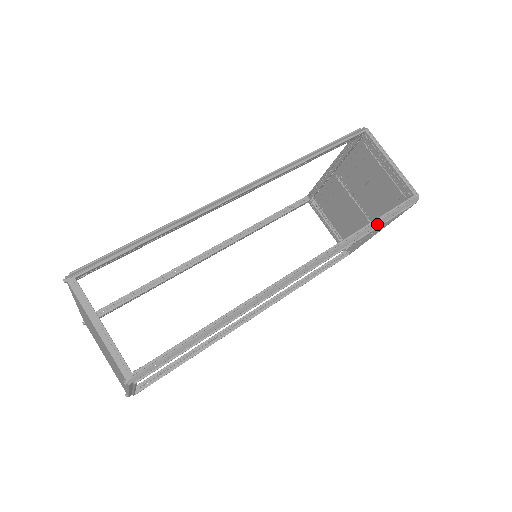
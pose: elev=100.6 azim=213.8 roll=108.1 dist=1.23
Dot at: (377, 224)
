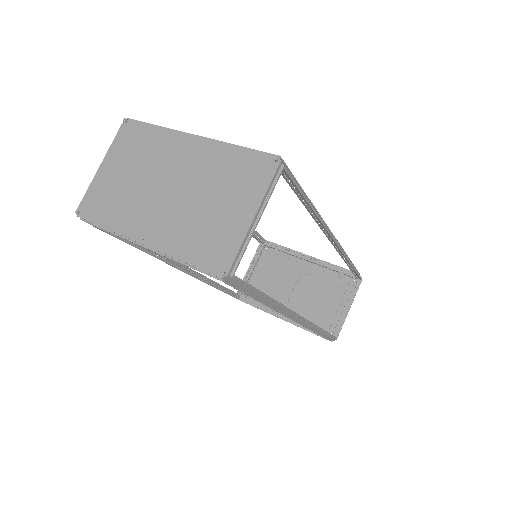
Dot at: (322, 334)
